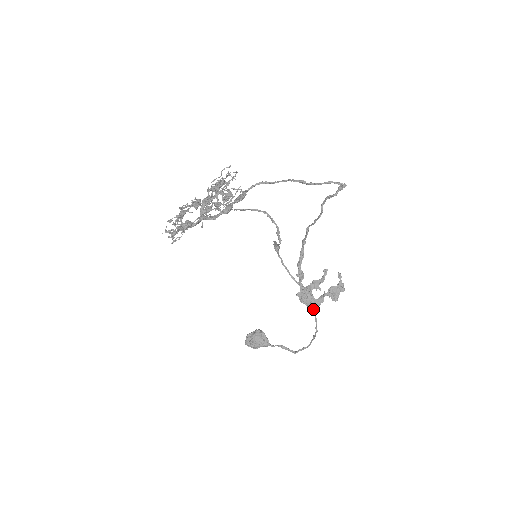
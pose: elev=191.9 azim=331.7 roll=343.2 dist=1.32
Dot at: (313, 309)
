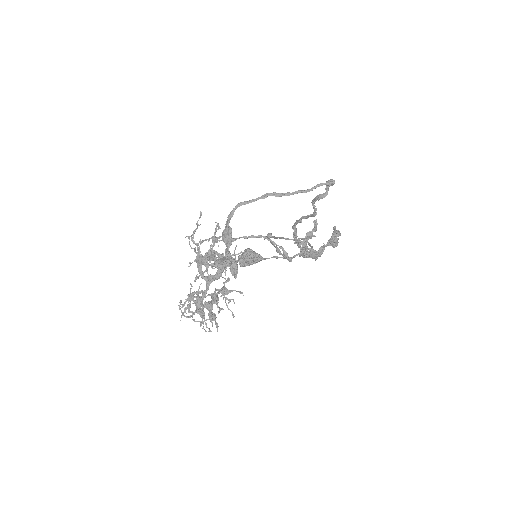
Dot at: (317, 257)
